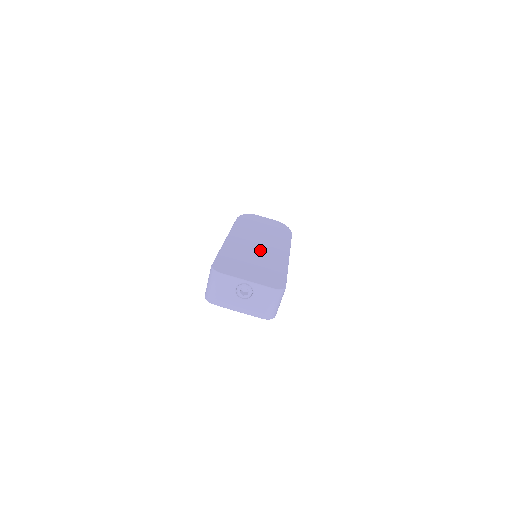
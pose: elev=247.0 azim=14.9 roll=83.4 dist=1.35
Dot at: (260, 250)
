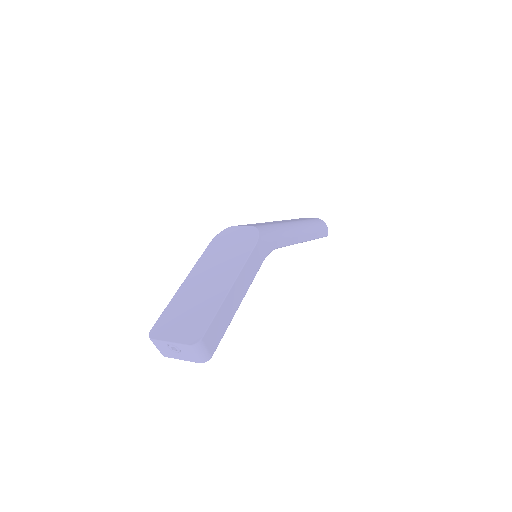
Dot at: (206, 289)
